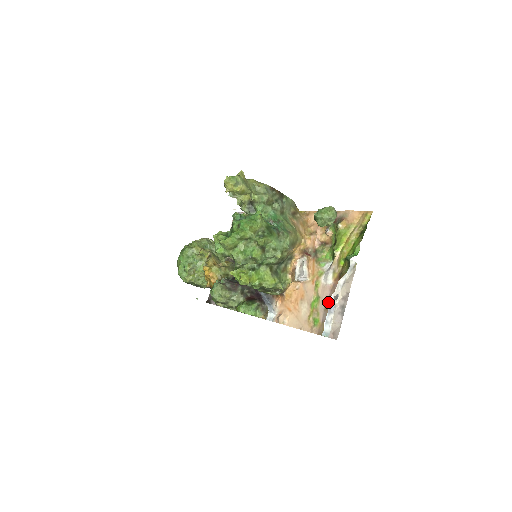
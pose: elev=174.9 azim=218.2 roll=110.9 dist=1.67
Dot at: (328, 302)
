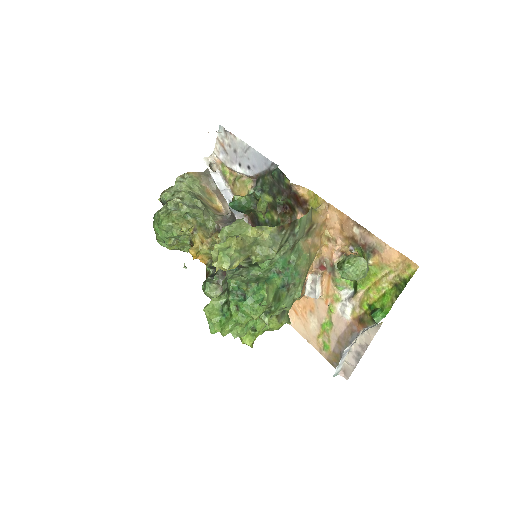
Dot at: (342, 337)
